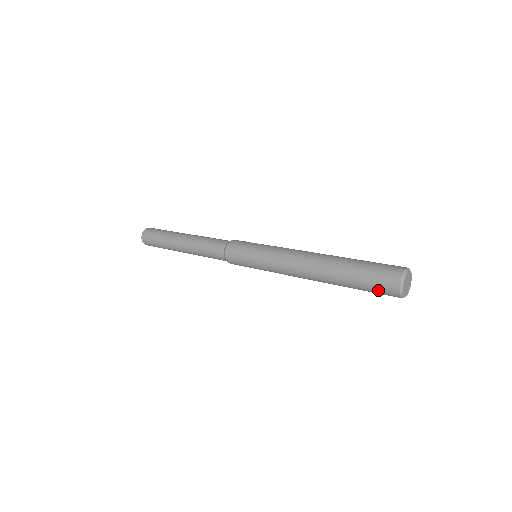
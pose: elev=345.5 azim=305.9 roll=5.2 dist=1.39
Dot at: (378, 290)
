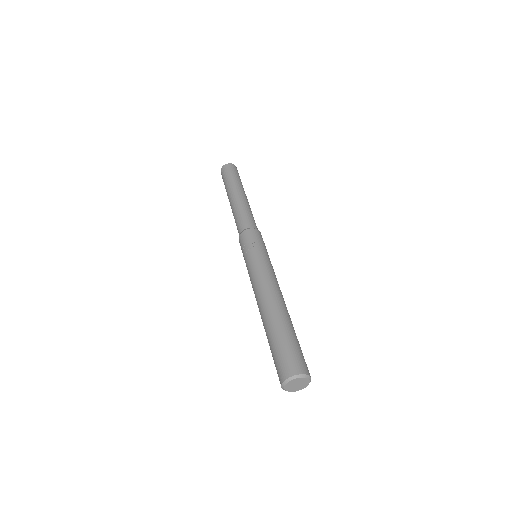
Dot at: occluded
